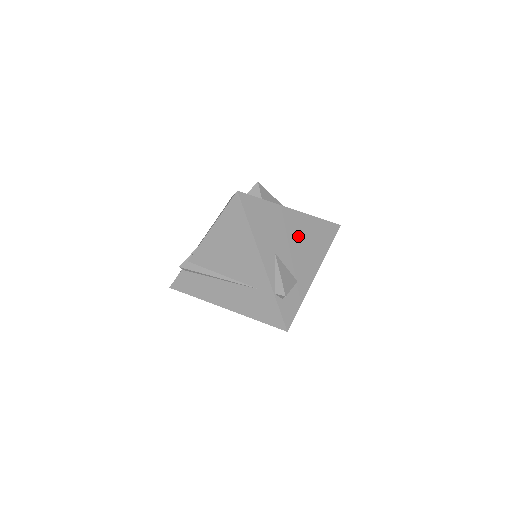
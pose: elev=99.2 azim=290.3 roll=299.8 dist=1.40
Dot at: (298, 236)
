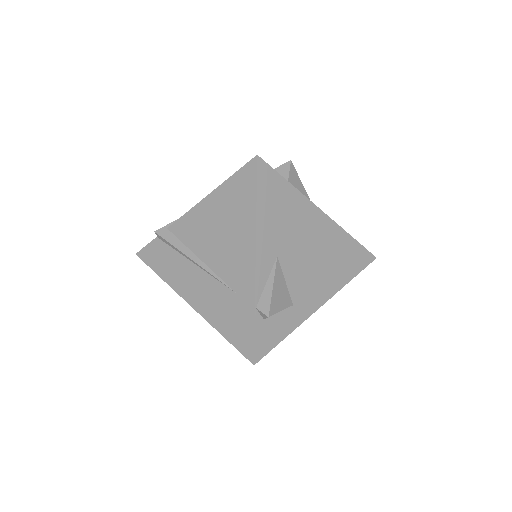
Dot at: (316, 248)
